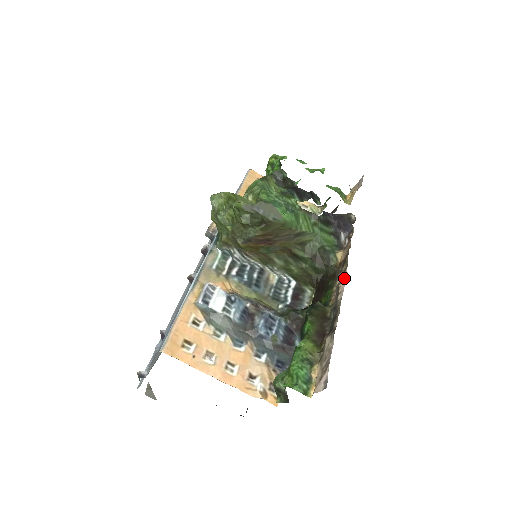
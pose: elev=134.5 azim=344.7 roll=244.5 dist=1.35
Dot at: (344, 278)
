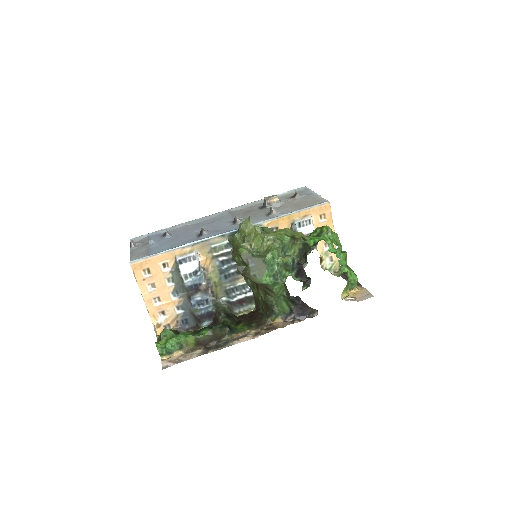
Dot at: (253, 336)
